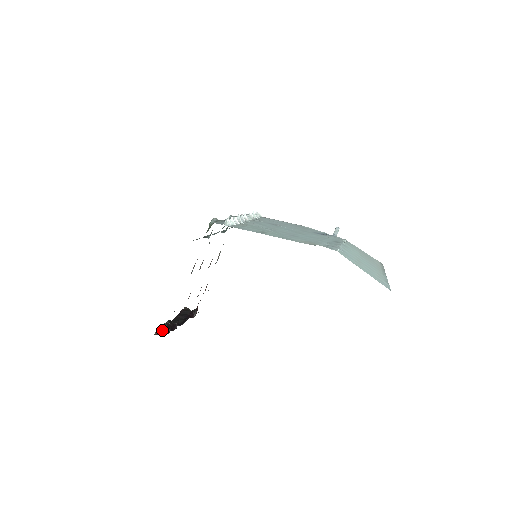
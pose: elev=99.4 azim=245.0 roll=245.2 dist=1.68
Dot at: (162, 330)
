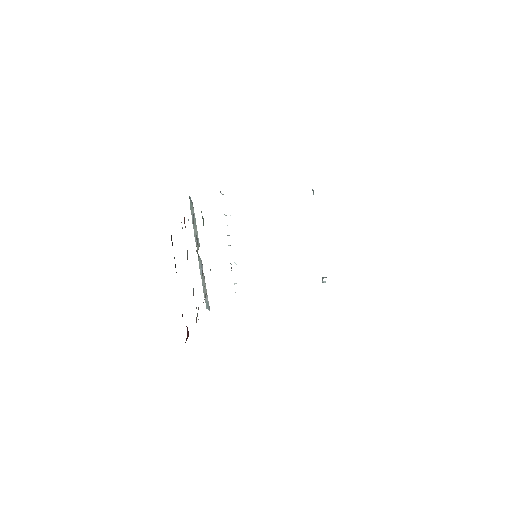
Dot at: occluded
